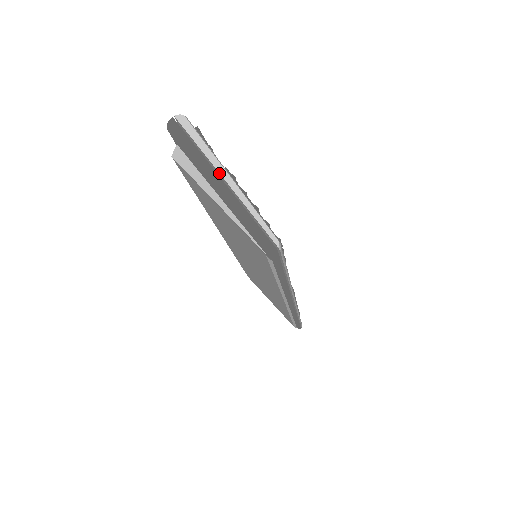
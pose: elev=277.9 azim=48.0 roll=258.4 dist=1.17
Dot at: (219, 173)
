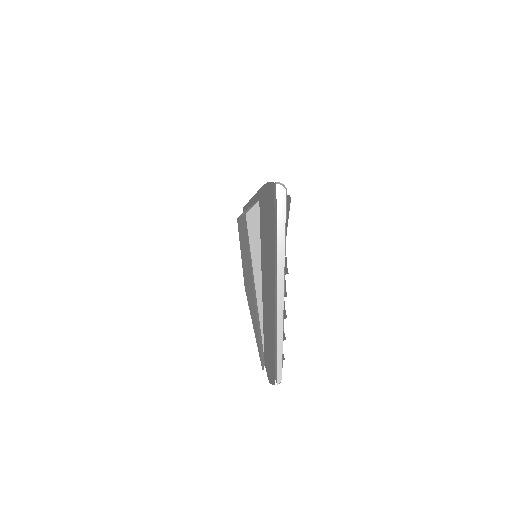
Dot at: (277, 278)
